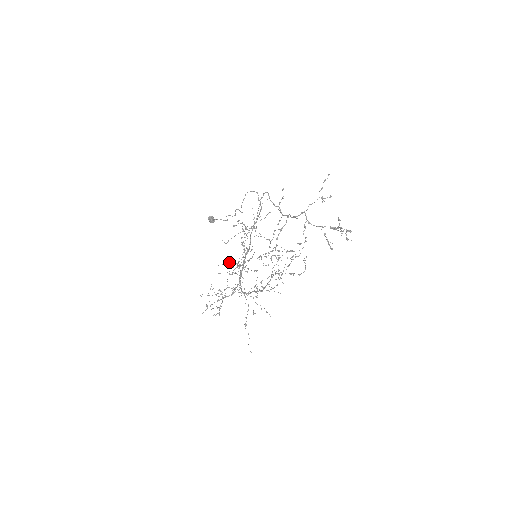
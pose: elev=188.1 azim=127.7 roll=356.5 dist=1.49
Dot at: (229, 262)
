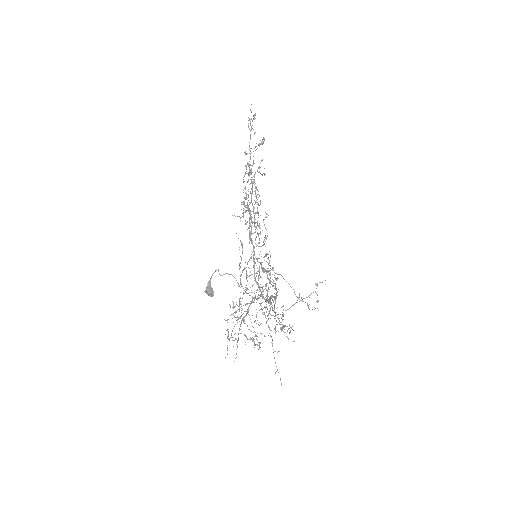
Dot at: occluded
